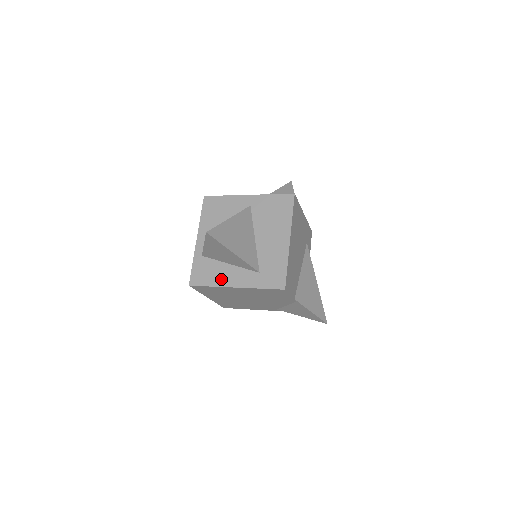
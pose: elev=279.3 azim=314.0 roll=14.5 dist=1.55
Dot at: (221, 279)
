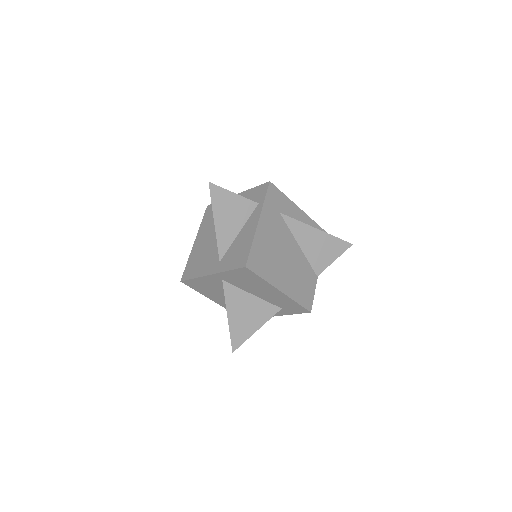
Dot at: occluded
